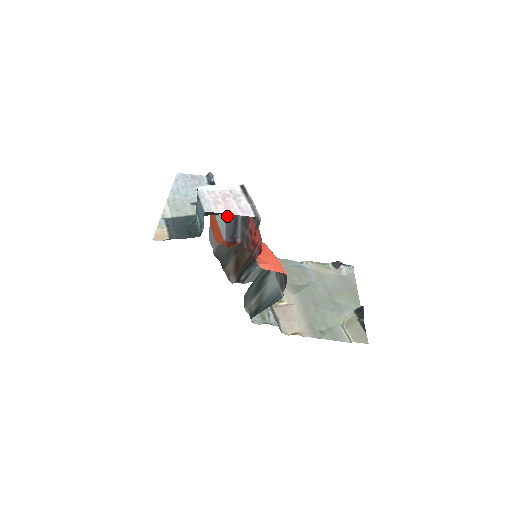
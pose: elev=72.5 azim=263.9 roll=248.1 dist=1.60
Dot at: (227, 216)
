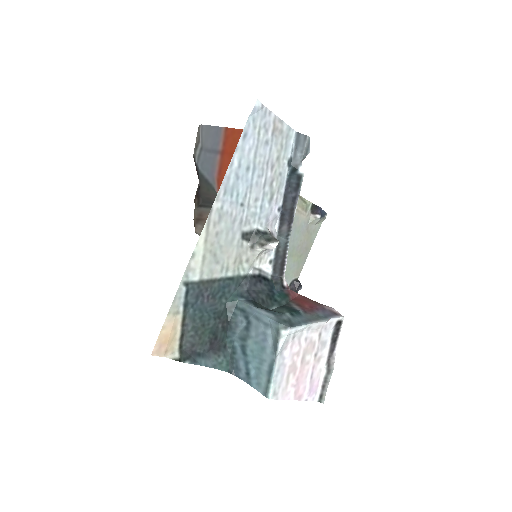
Dot at: occluded
